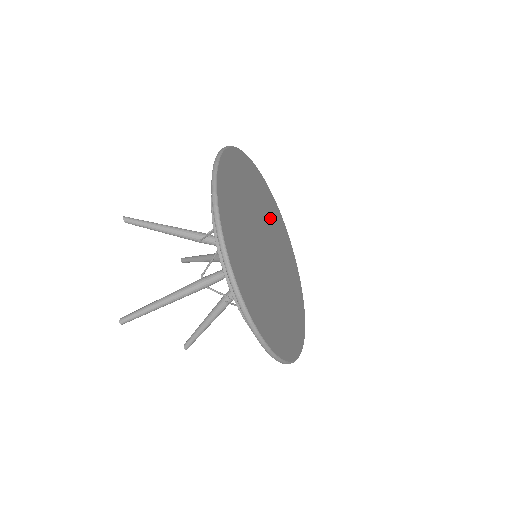
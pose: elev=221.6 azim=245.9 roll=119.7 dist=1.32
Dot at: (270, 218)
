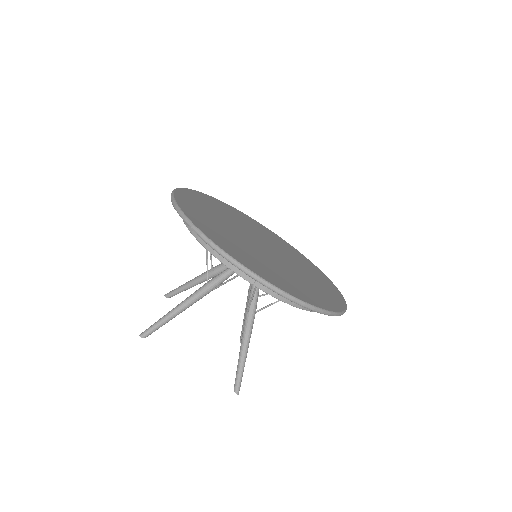
Dot at: (279, 246)
